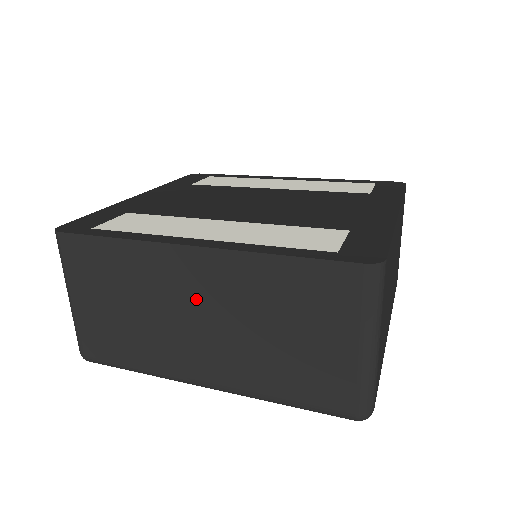
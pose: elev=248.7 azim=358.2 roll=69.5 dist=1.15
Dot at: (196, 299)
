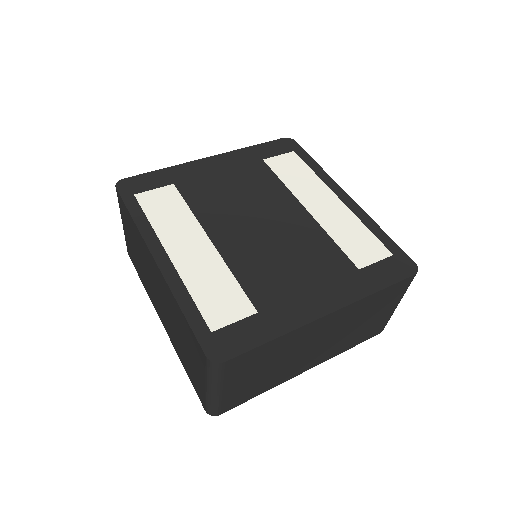
Dot at: (157, 285)
